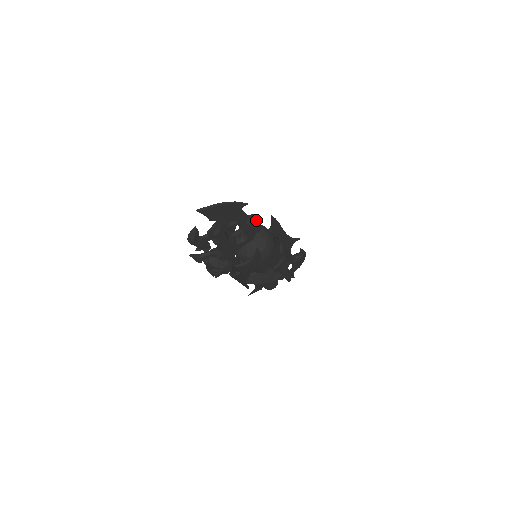
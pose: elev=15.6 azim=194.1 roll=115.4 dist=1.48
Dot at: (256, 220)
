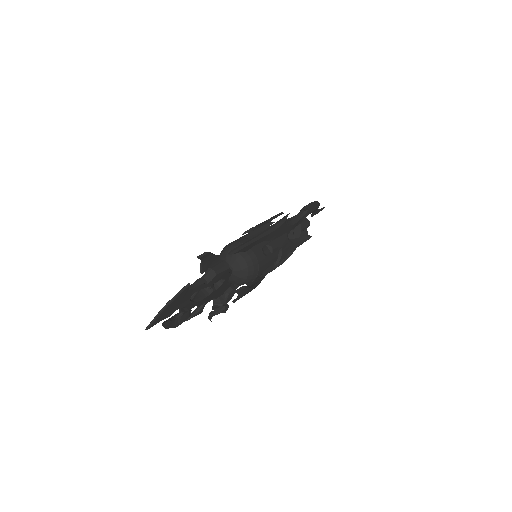
Dot at: (215, 273)
